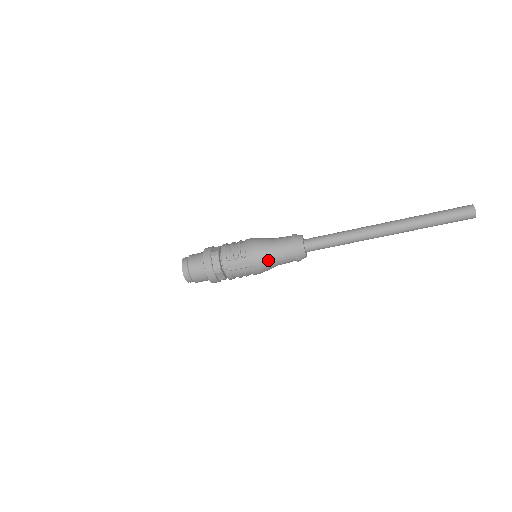
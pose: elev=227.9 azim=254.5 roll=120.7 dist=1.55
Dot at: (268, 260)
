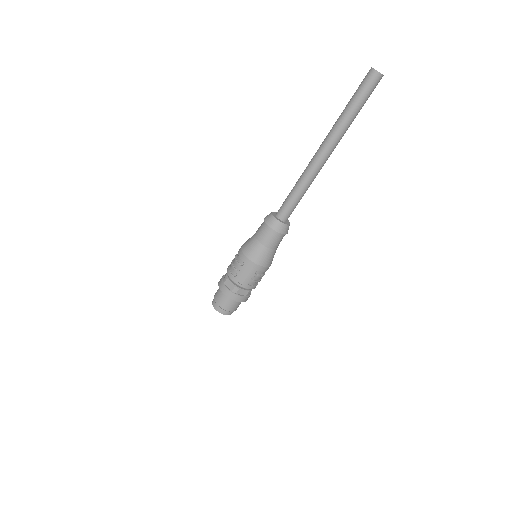
Dot at: (261, 252)
